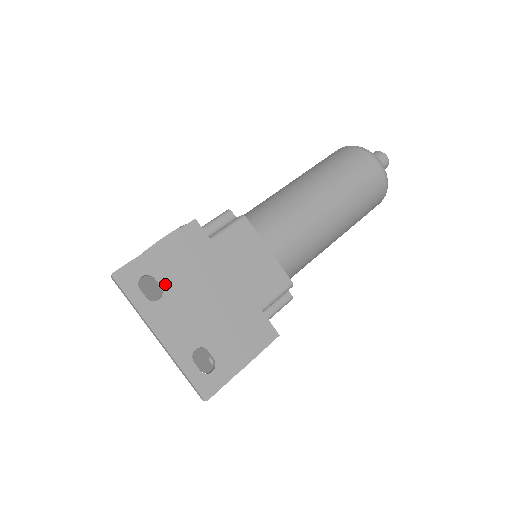
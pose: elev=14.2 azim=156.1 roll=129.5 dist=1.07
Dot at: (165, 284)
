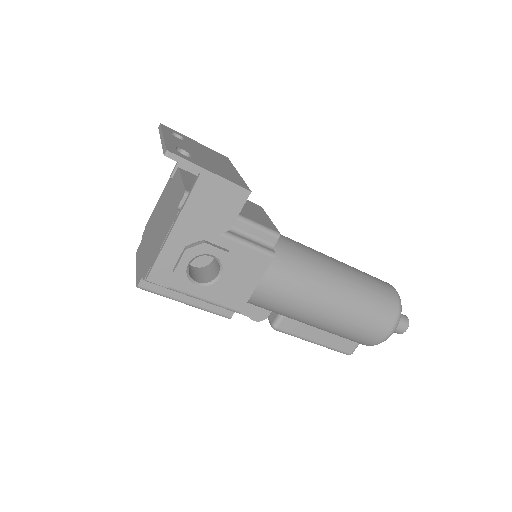
Dot at: (188, 142)
